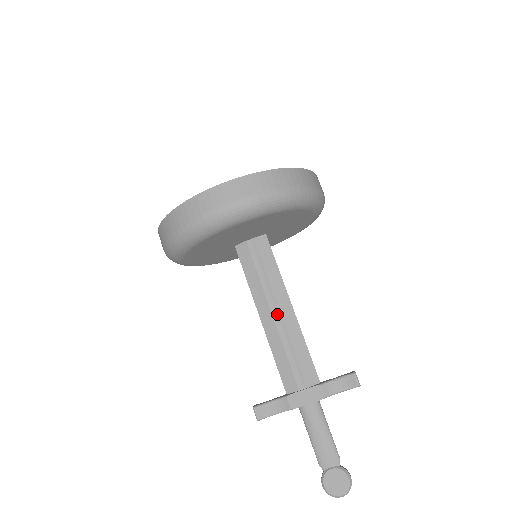
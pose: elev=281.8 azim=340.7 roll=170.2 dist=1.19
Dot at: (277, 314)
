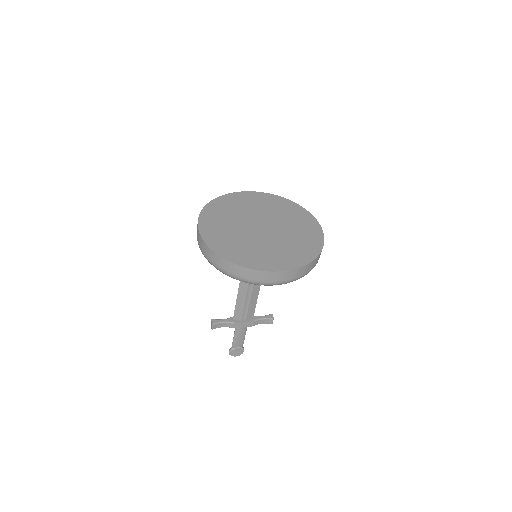
Dot at: (251, 288)
